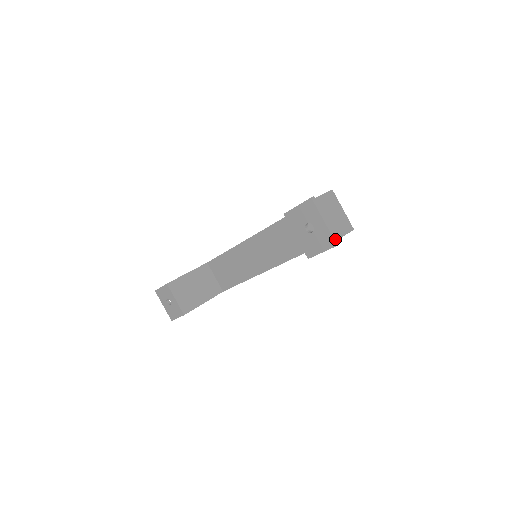
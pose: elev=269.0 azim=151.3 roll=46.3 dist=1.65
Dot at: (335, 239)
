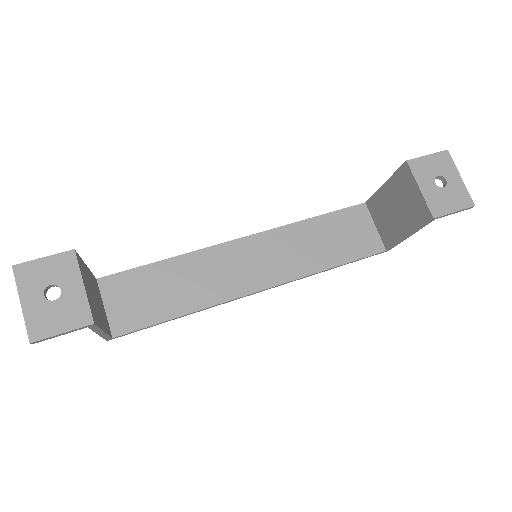
Dot at: (470, 199)
